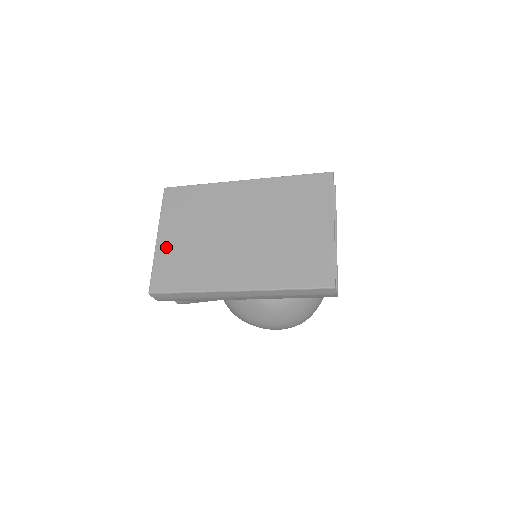
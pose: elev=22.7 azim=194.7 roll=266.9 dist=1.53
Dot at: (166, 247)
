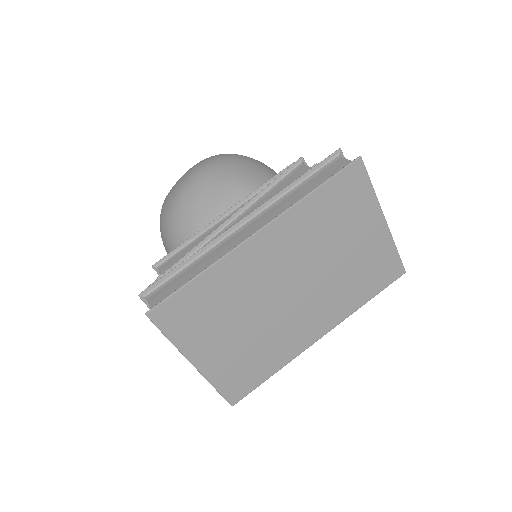
Dot at: (215, 364)
